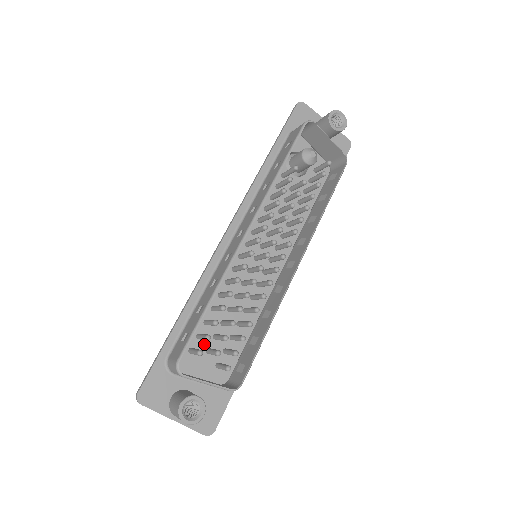
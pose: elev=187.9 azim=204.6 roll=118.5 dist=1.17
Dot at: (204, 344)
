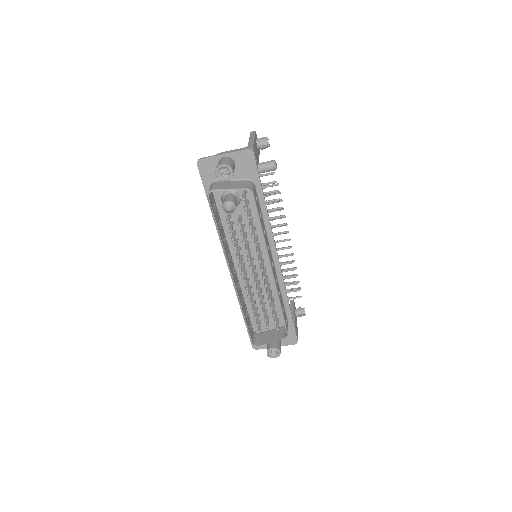
Dot at: (263, 316)
